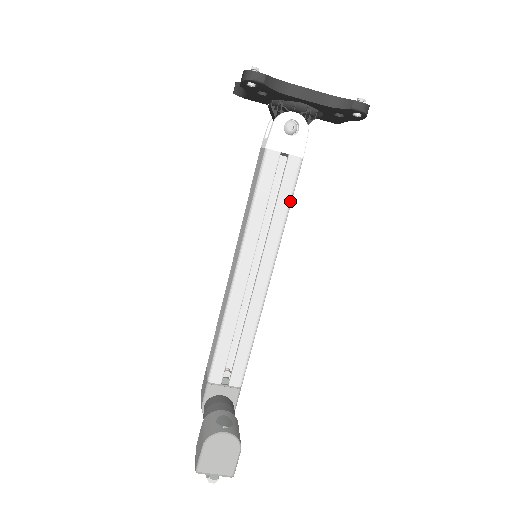
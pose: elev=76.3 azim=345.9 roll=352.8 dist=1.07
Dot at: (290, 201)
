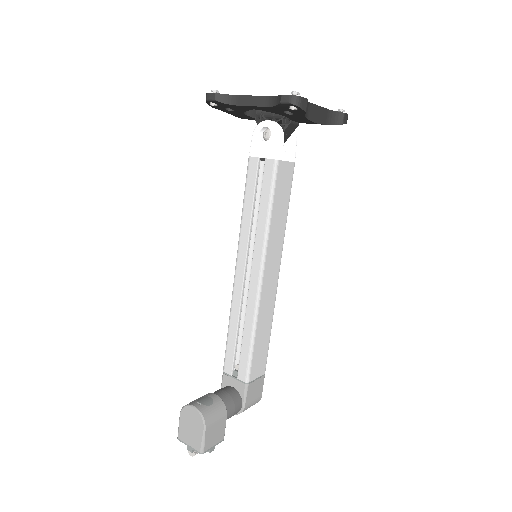
Dot at: (270, 201)
